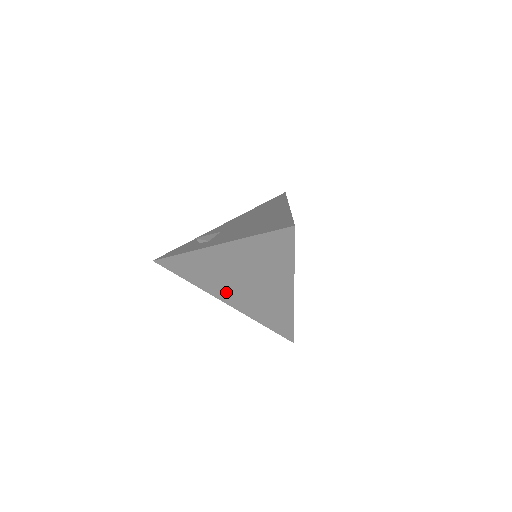
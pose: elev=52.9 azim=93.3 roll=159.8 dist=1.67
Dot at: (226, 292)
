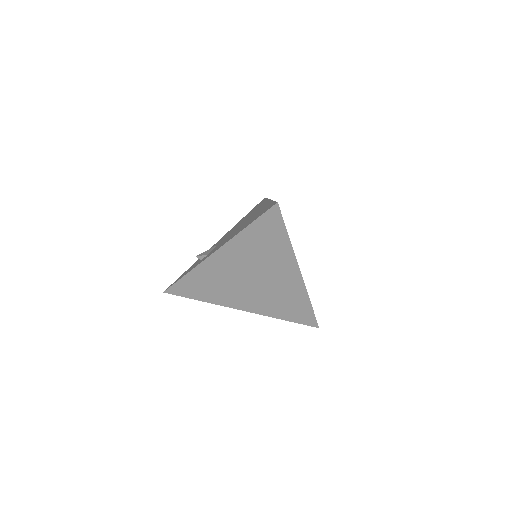
Dot at: (239, 298)
